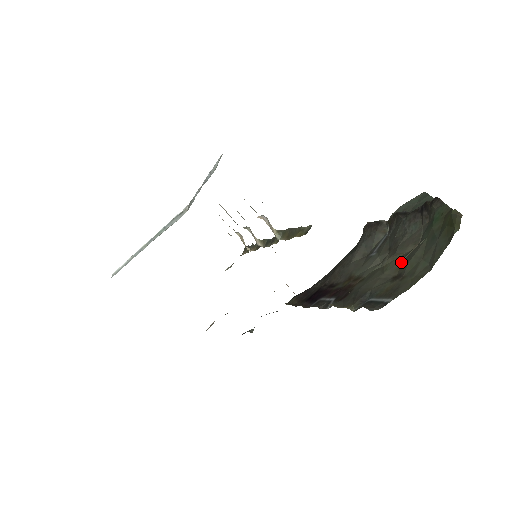
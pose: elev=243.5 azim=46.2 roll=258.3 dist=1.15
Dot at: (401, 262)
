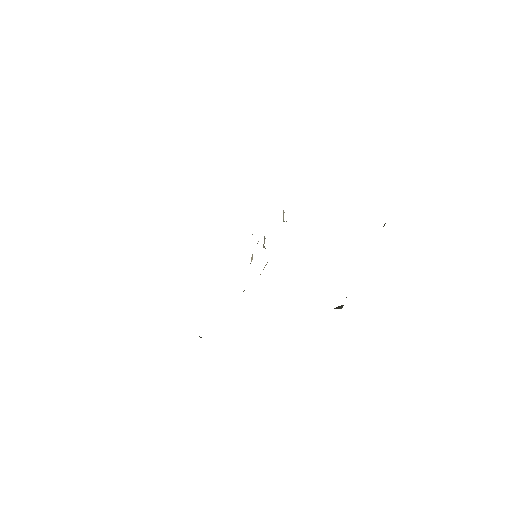
Dot at: occluded
